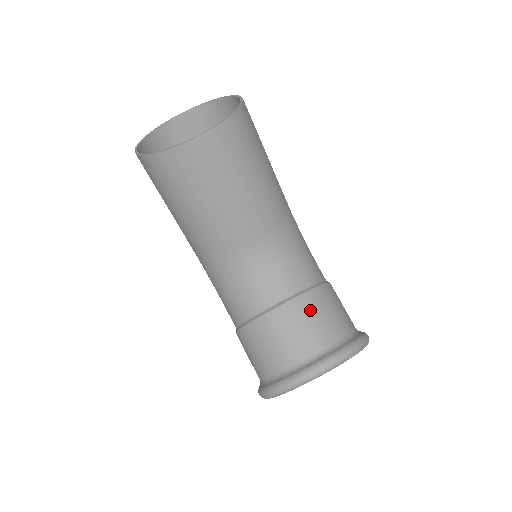
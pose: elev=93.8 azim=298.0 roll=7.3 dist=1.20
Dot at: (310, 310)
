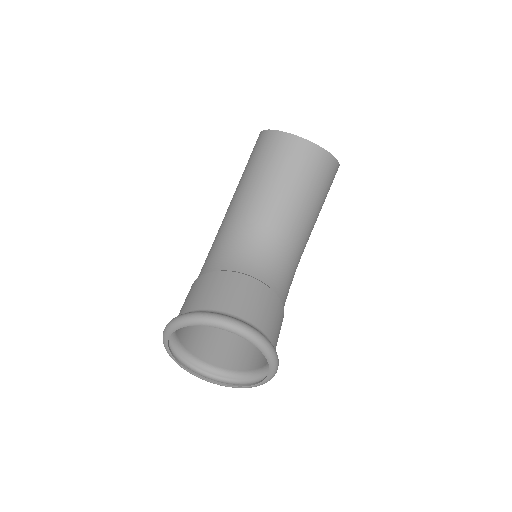
Dot at: (264, 298)
